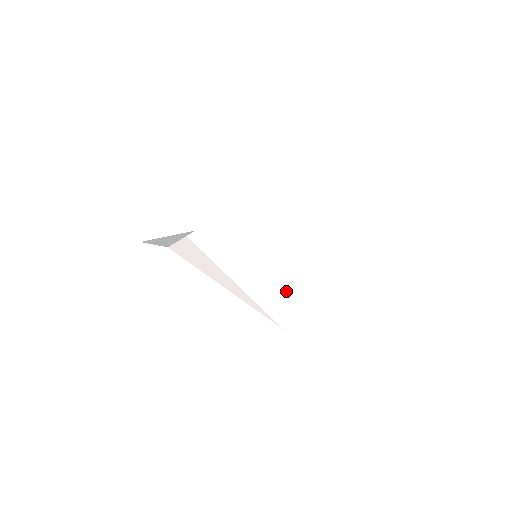
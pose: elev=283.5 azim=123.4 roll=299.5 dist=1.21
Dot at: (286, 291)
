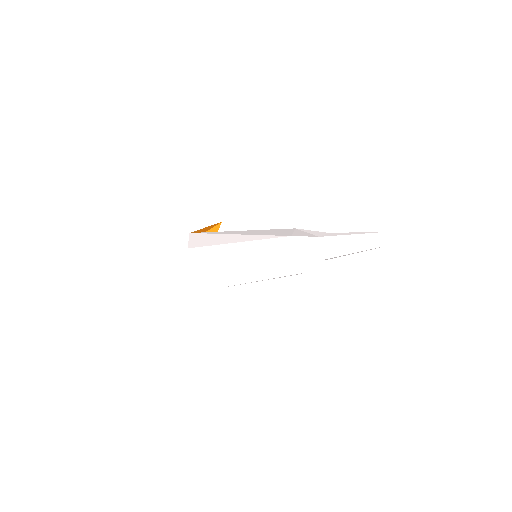
Dot at: occluded
